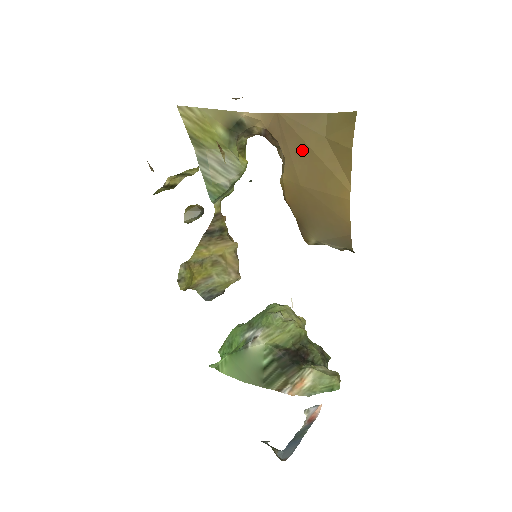
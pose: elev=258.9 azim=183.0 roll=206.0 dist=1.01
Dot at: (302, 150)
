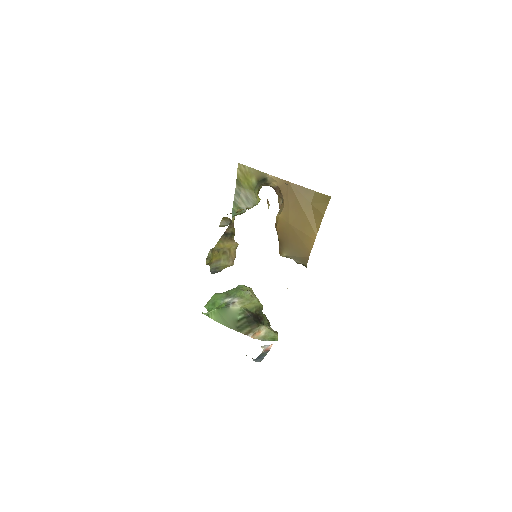
Dot at: (296, 206)
